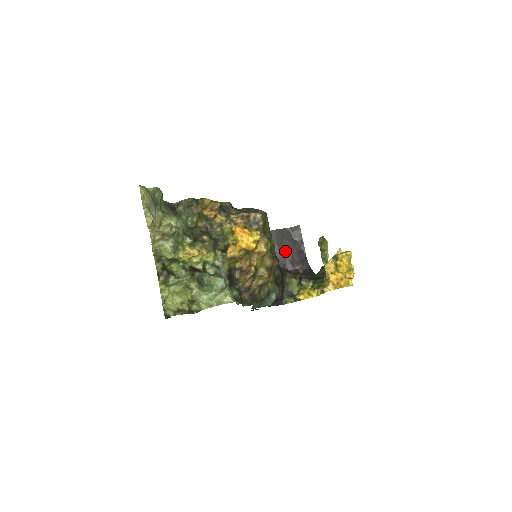
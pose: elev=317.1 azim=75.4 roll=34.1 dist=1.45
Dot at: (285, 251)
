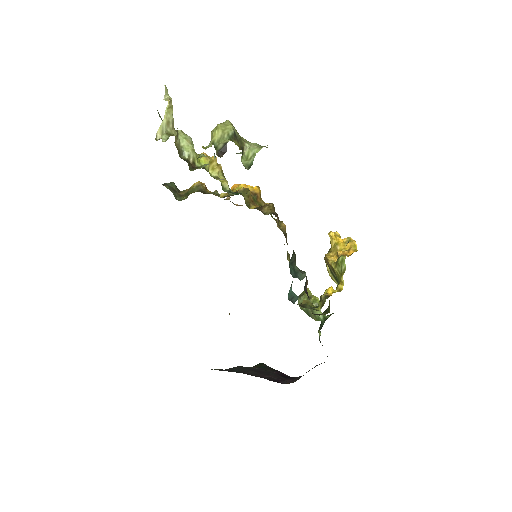
Dot at: (265, 373)
